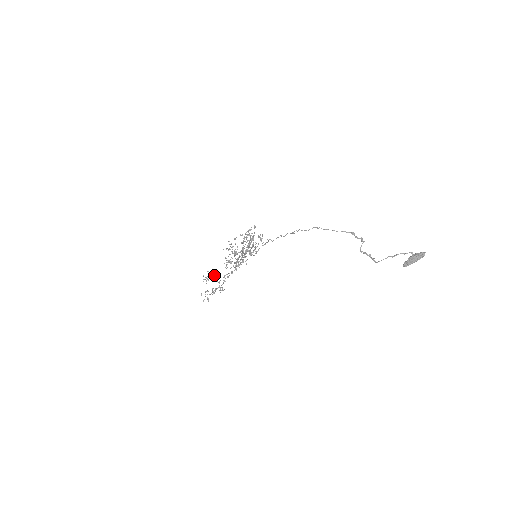
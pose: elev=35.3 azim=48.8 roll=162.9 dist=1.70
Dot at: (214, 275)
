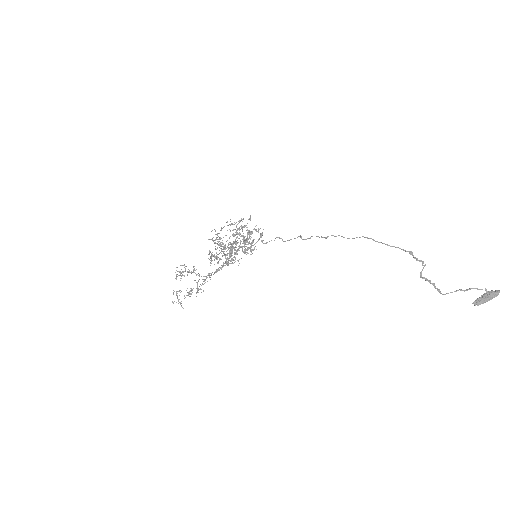
Dot at: (193, 271)
